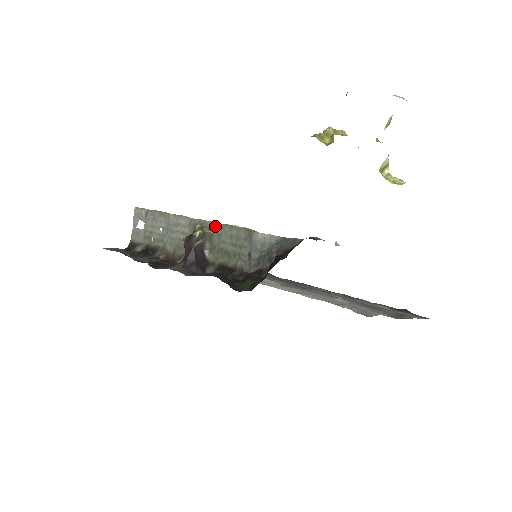
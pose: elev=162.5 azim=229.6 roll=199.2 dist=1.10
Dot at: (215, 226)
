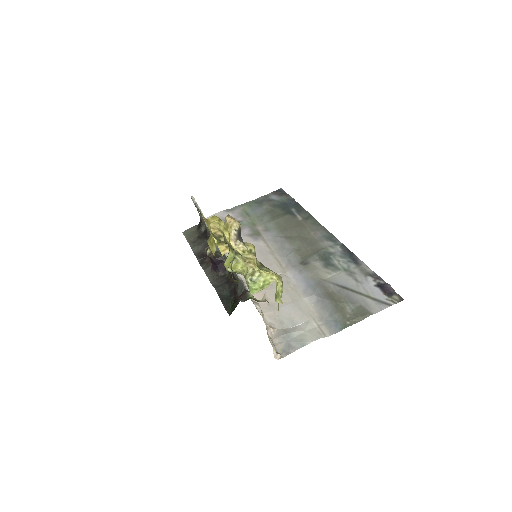
Dot at: (216, 246)
